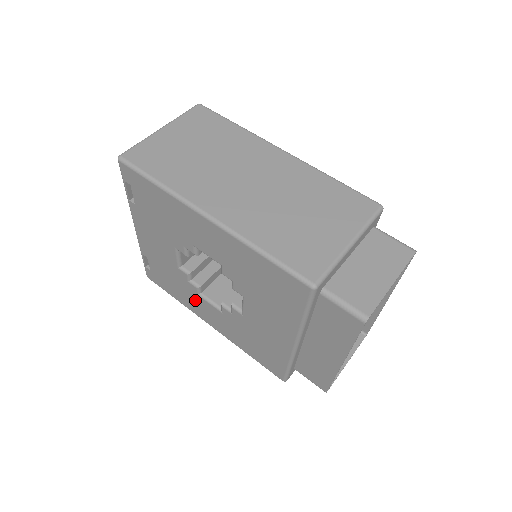
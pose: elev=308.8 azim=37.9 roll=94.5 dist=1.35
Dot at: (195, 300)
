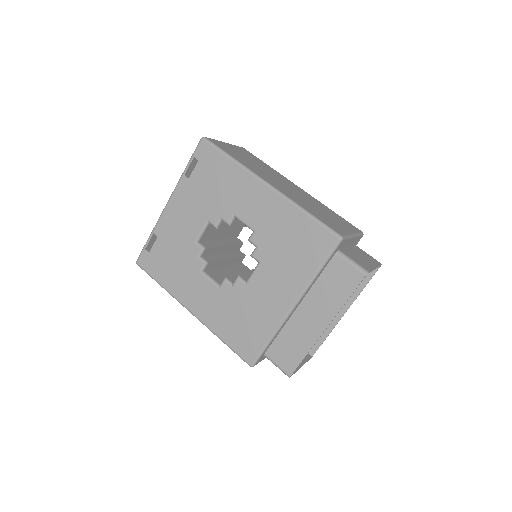
Dot at: (191, 280)
